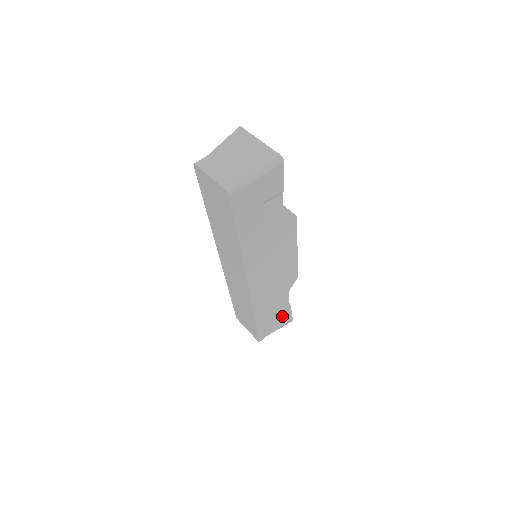
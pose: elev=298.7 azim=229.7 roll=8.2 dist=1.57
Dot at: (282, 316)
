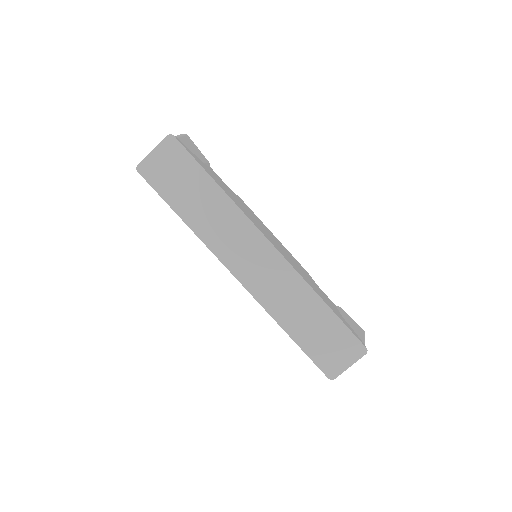
Dot at: (347, 319)
